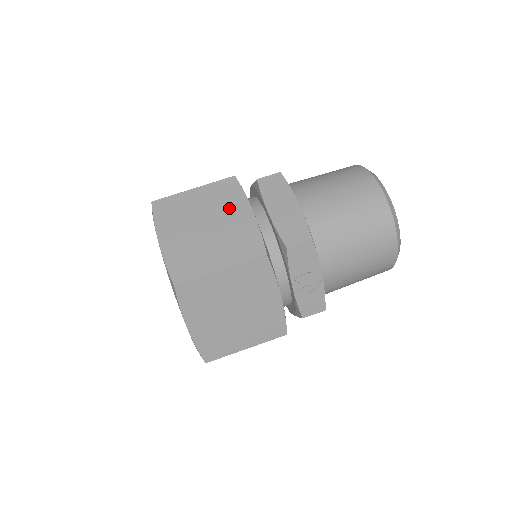
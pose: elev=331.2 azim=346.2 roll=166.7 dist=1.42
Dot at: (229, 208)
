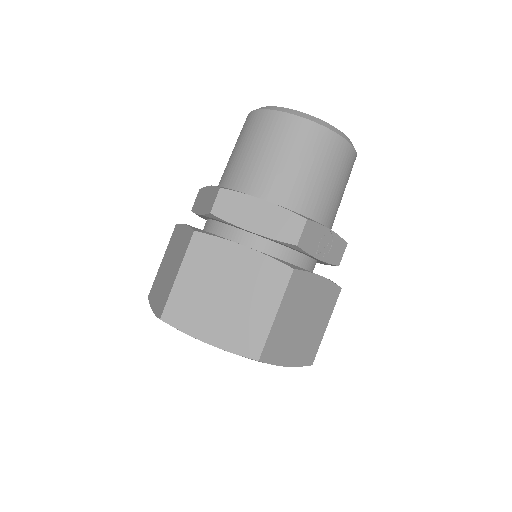
Dot at: (223, 262)
